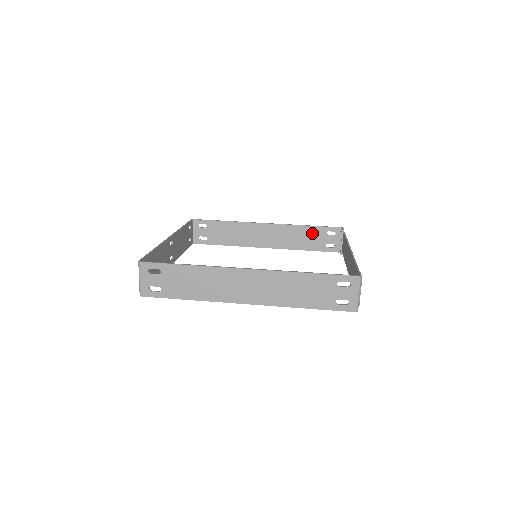
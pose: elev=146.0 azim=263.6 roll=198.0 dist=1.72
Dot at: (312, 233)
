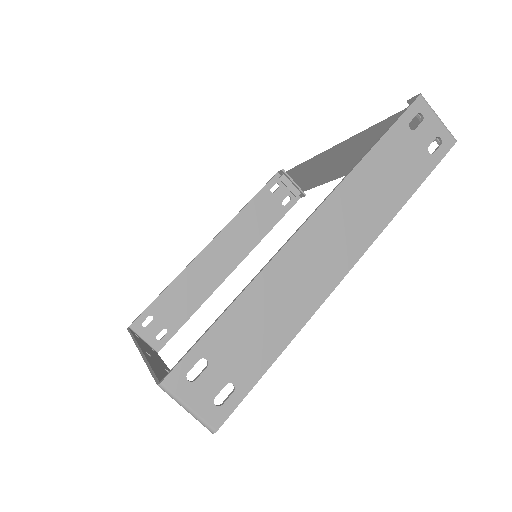
Dot at: (259, 206)
